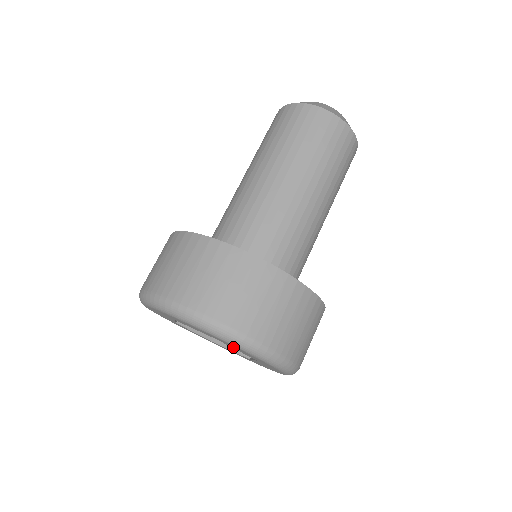
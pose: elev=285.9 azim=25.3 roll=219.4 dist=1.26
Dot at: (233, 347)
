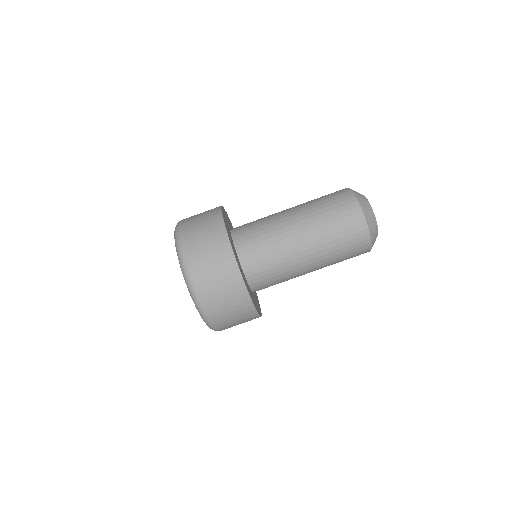
Dot at: occluded
